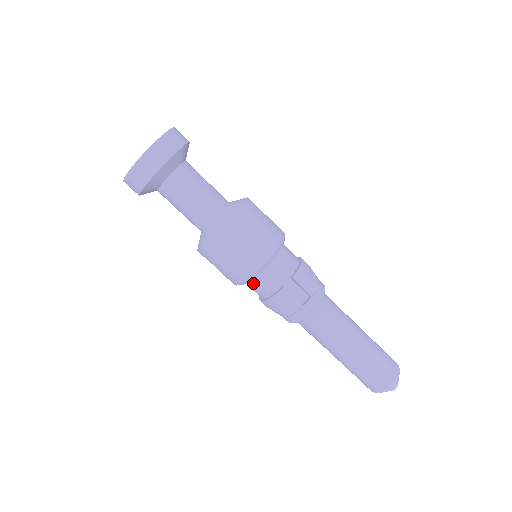
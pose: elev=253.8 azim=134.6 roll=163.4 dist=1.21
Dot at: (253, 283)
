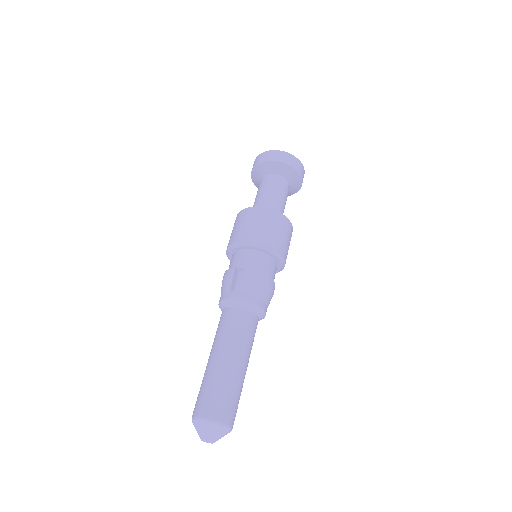
Dot at: (232, 258)
